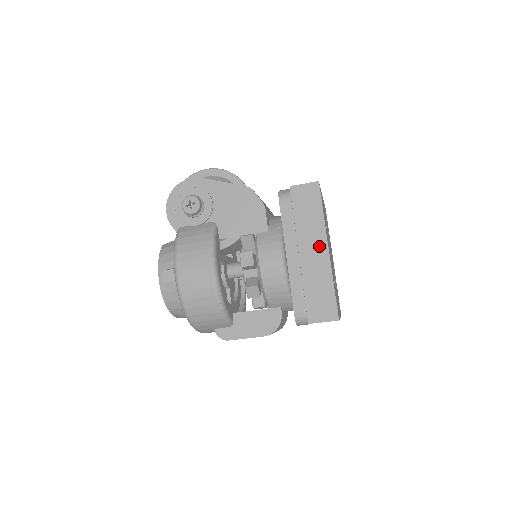
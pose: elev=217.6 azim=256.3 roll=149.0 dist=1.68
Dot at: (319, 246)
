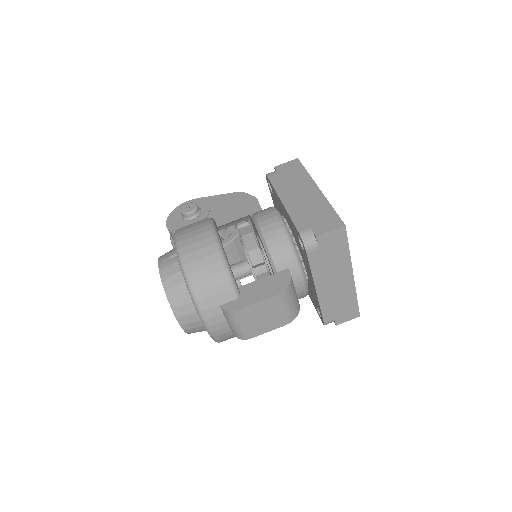
Dot at: (310, 189)
